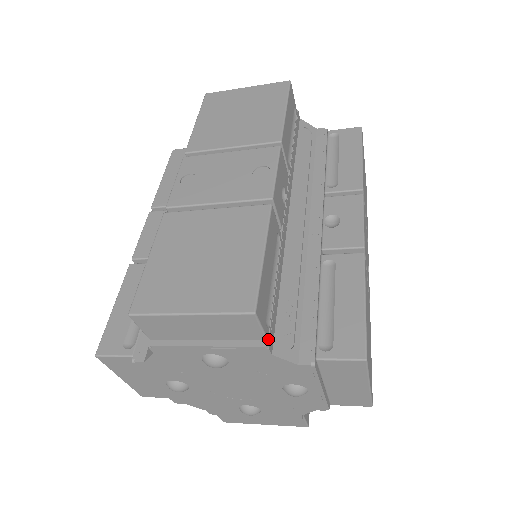
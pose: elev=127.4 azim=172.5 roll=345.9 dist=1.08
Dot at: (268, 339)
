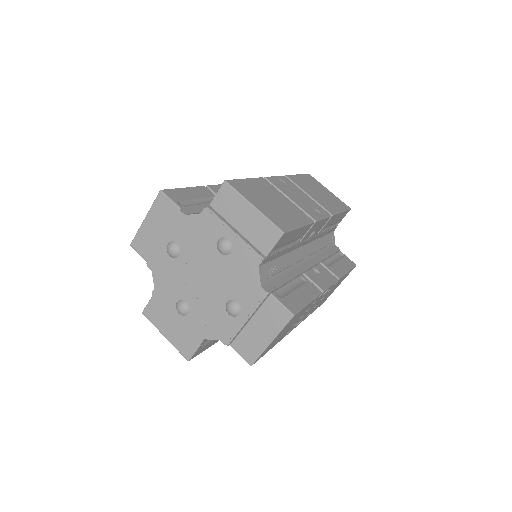
Dot at: (266, 257)
